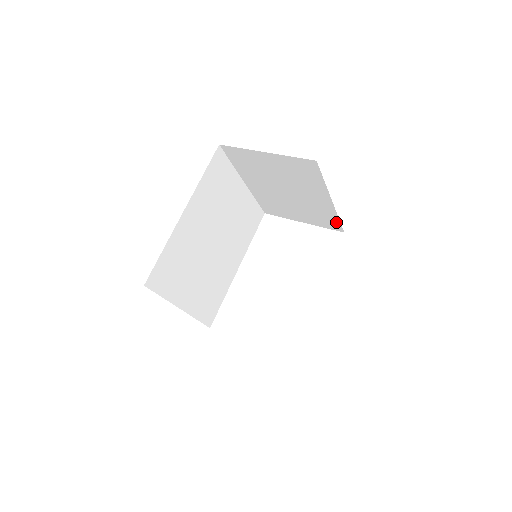
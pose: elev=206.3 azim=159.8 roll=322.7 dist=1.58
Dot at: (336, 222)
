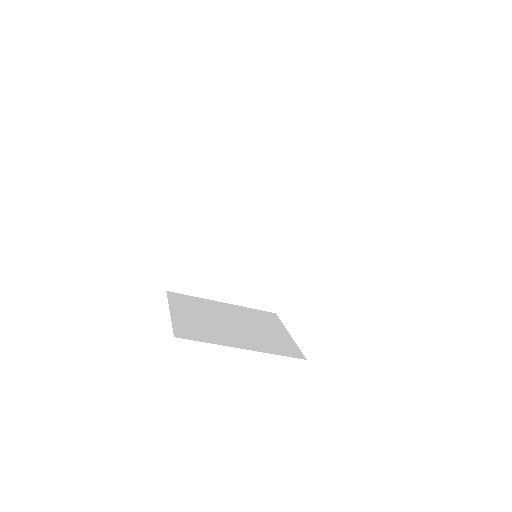
Dot at: occluded
